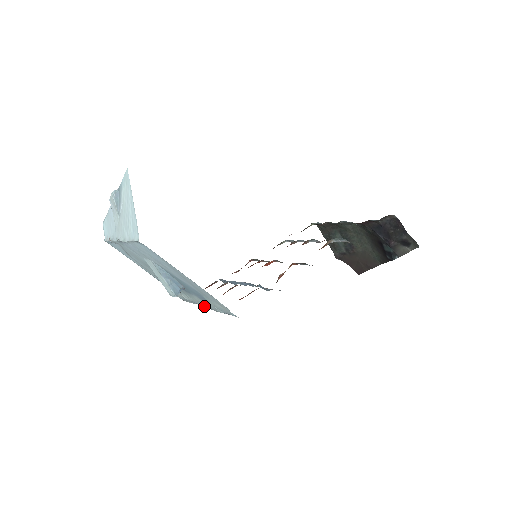
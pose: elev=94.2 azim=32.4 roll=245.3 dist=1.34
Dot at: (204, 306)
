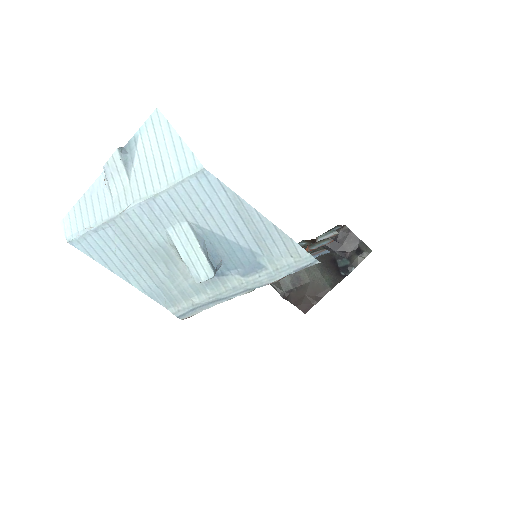
Dot at: (240, 293)
